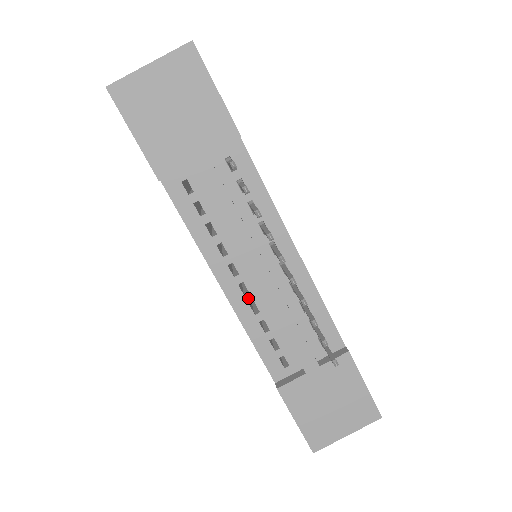
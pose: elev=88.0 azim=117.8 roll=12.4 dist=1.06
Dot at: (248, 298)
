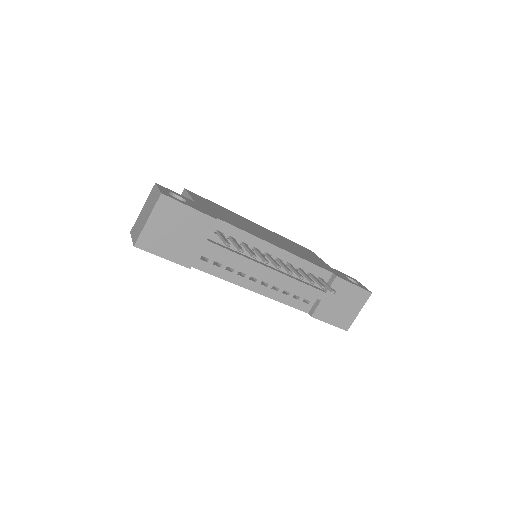
Dot at: (269, 286)
